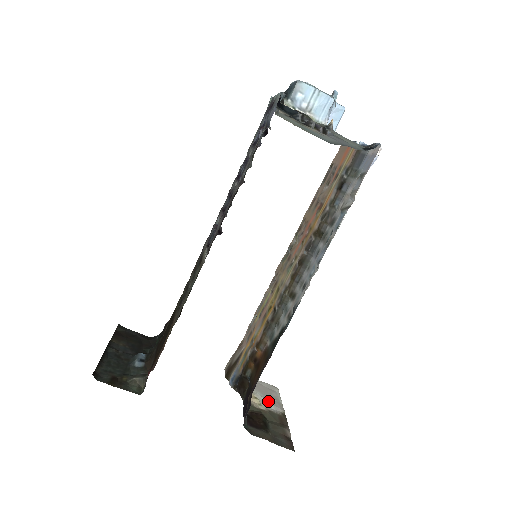
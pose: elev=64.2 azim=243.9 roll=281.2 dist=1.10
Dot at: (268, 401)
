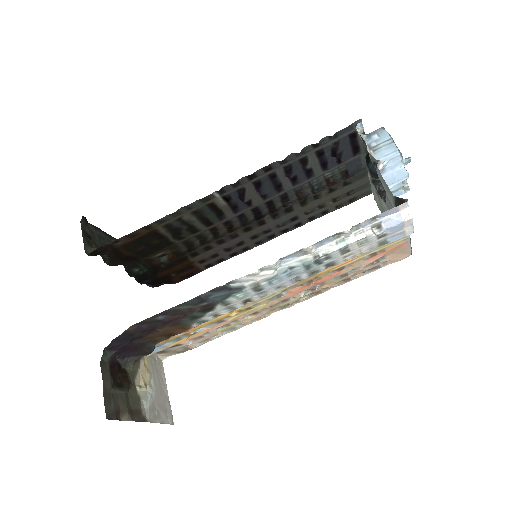
Dot at: (150, 402)
